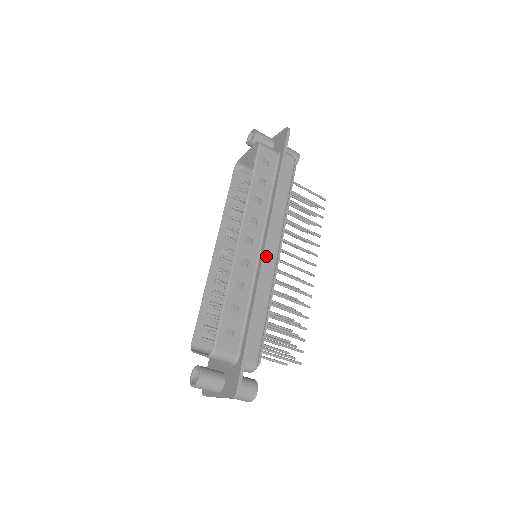
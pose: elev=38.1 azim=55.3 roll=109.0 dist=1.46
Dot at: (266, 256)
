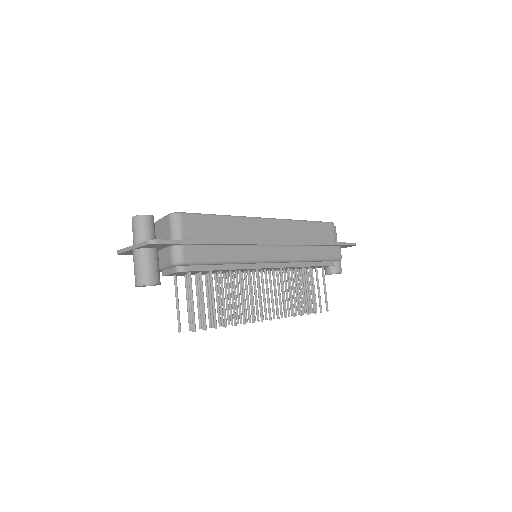
Dot at: (268, 247)
